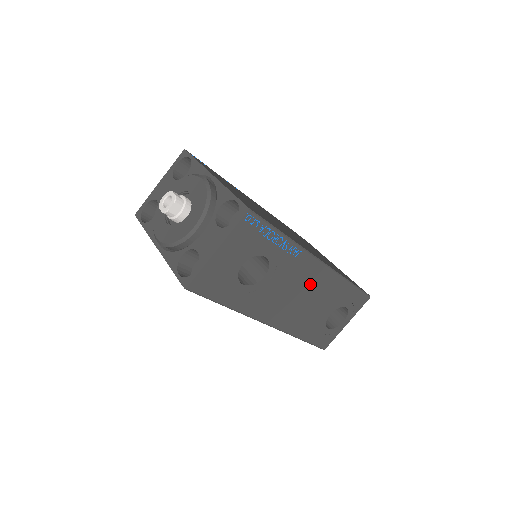
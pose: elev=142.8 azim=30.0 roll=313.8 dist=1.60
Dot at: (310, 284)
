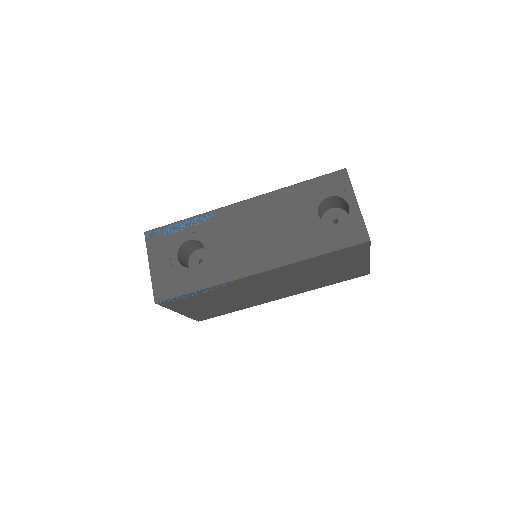
Dot at: (255, 219)
